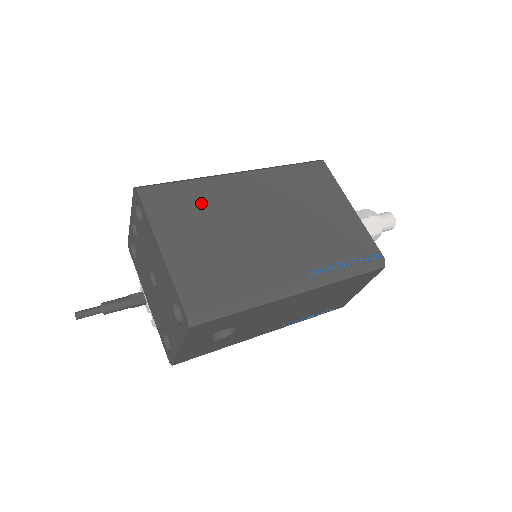
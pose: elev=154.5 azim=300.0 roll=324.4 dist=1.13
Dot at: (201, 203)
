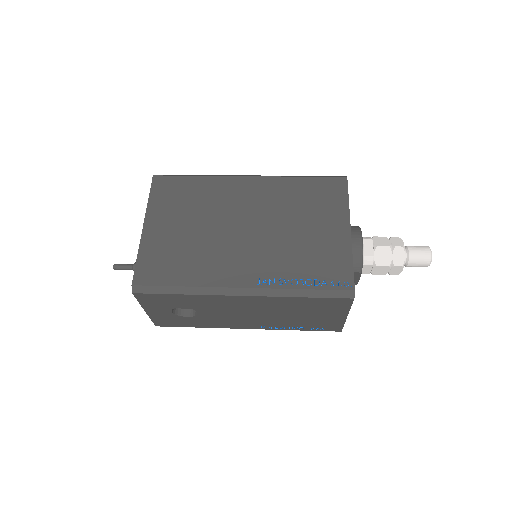
Dot at: (197, 197)
